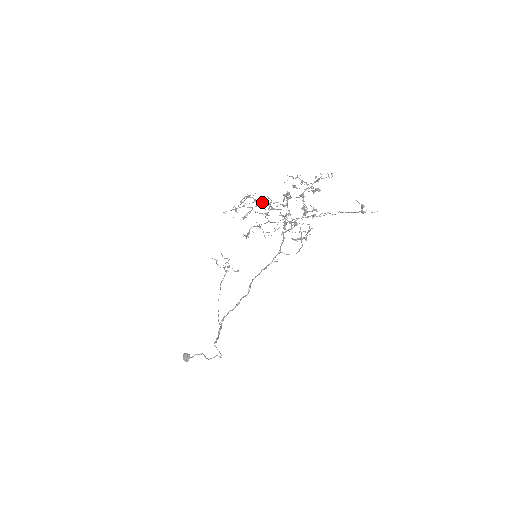
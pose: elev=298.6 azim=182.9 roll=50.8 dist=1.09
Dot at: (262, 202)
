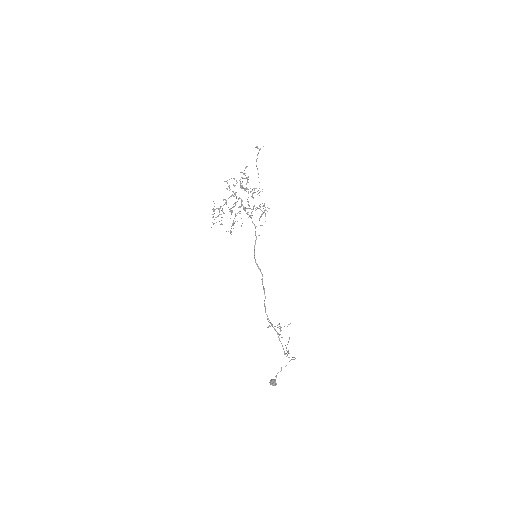
Dot at: occluded
